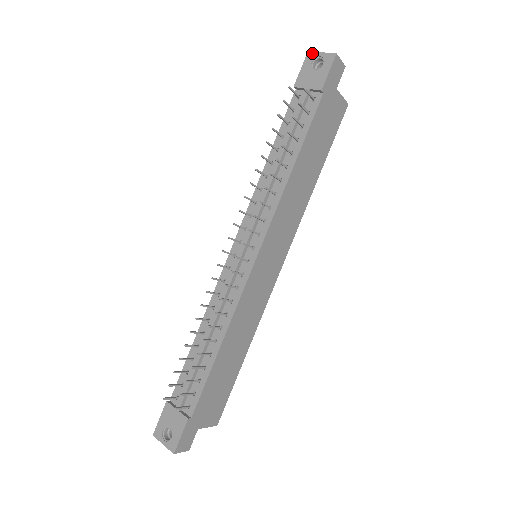
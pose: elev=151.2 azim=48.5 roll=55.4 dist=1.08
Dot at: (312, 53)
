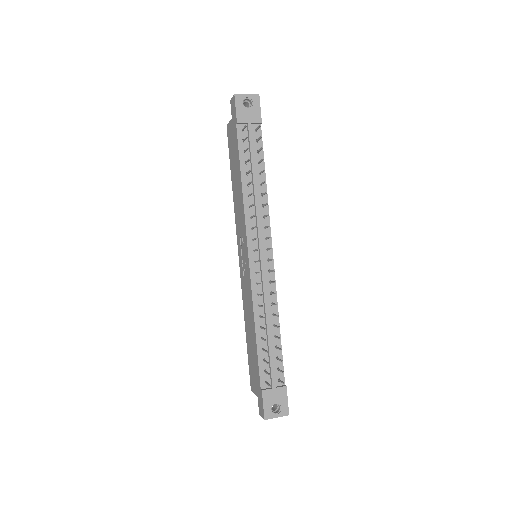
Dot at: (239, 95)
